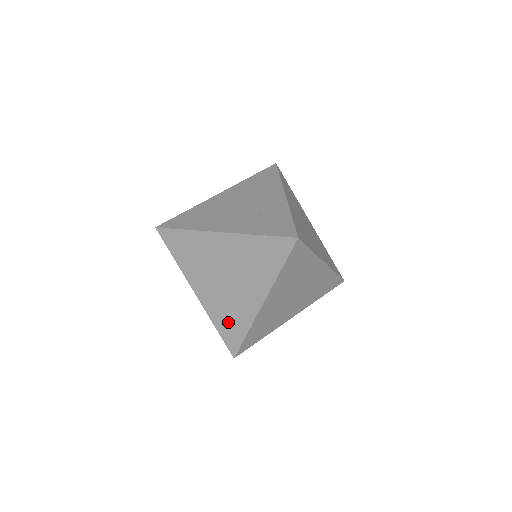
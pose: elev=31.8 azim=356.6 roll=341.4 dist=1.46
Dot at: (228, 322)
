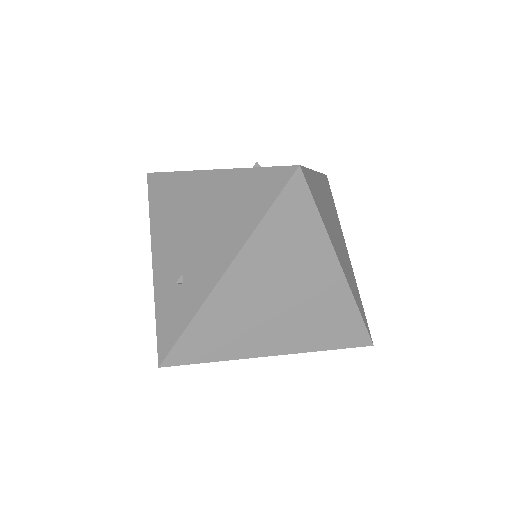
Dot at: occluded
